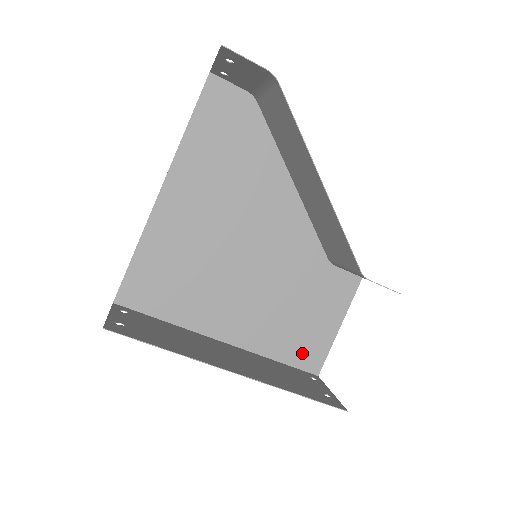
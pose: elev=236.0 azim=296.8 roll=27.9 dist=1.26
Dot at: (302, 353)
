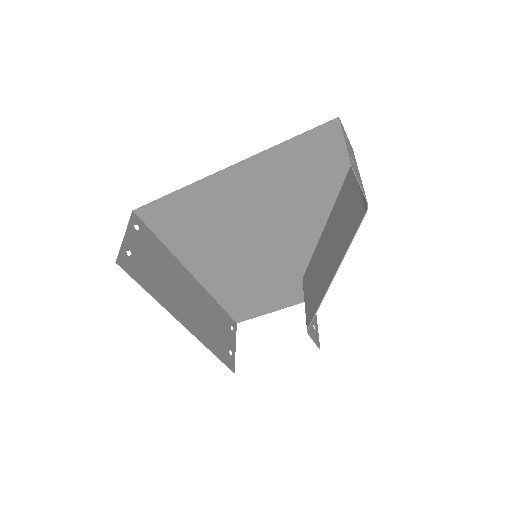
Dot at: (238, 308)
